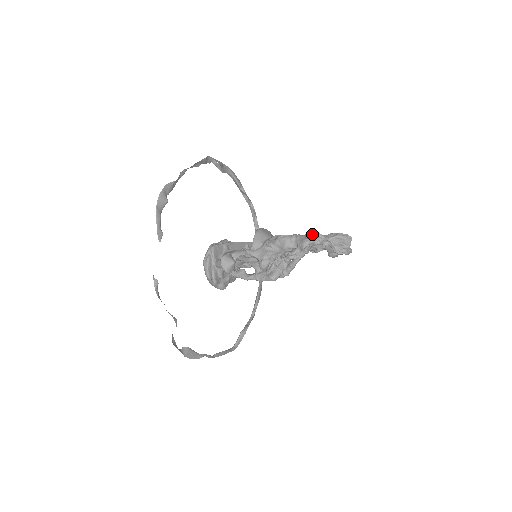
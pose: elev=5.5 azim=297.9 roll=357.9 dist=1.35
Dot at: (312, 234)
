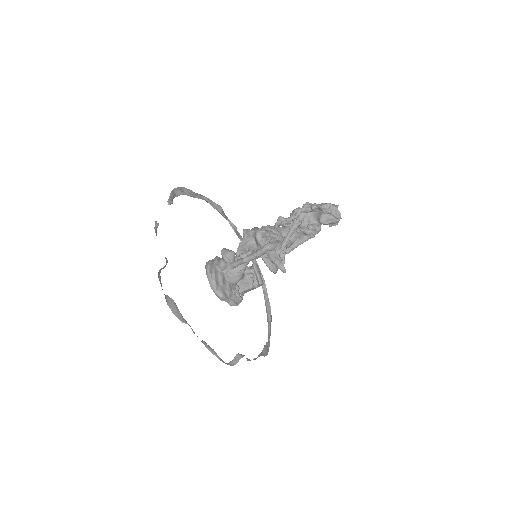
Dot at: occluded
